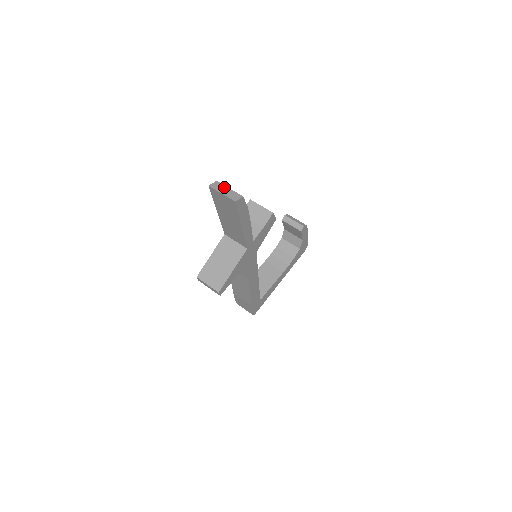
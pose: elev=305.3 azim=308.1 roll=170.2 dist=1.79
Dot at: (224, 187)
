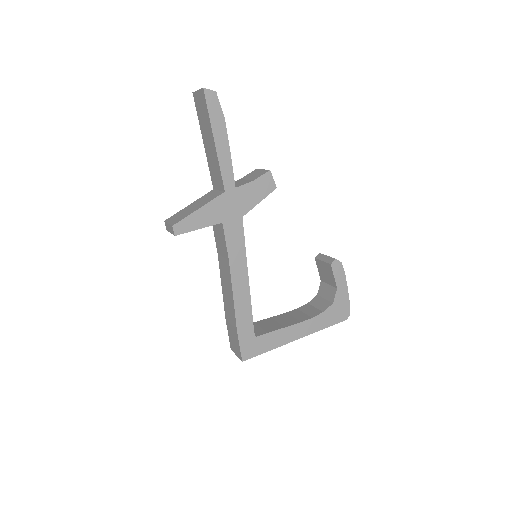
Dot at: occluded
